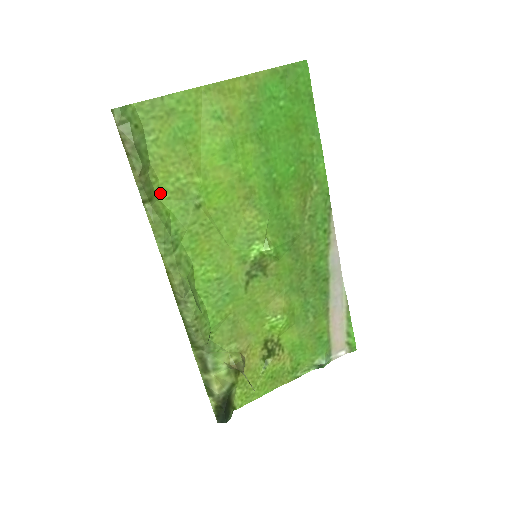
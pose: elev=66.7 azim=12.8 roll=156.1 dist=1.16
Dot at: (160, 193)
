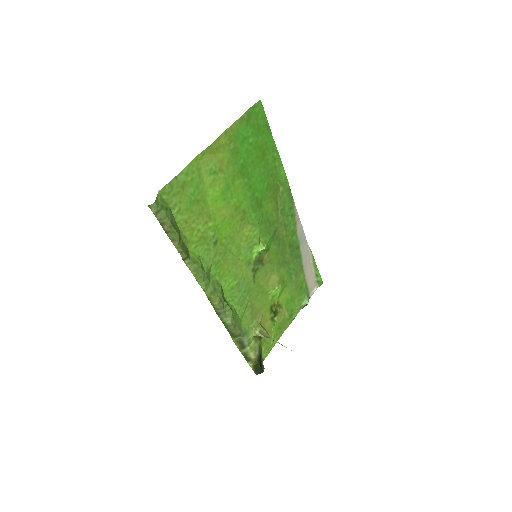
Dot at: (189, 246)
